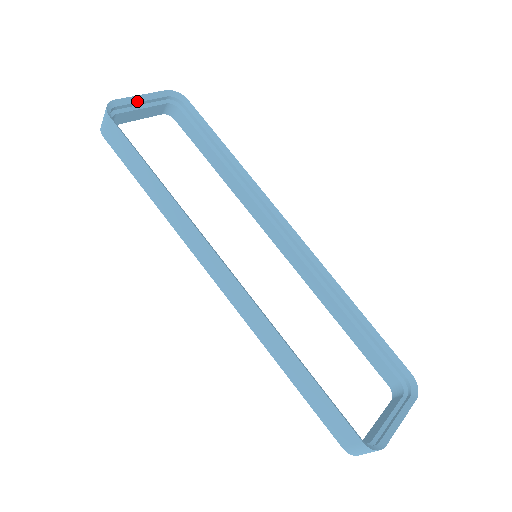
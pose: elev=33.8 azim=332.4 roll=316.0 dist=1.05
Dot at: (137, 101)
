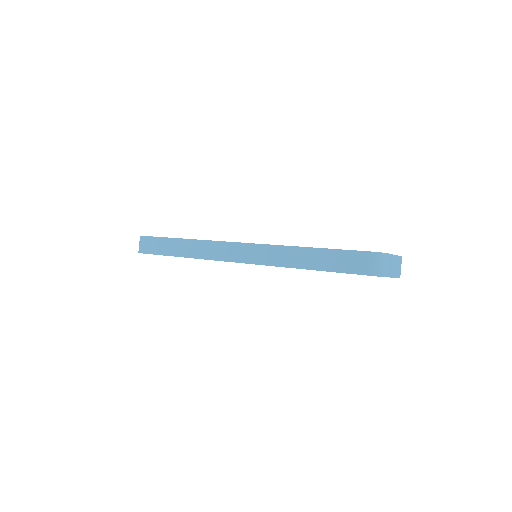
Dot at: occluded
